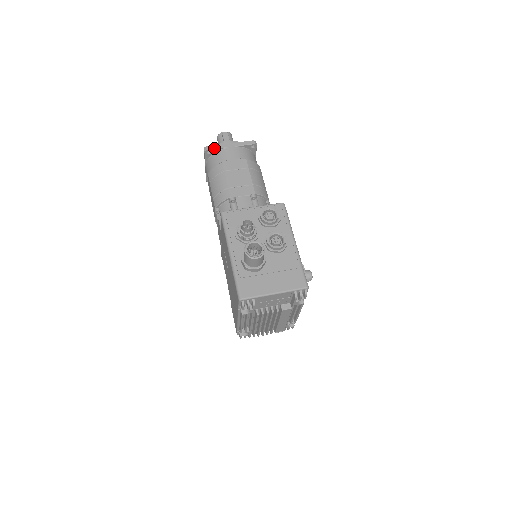
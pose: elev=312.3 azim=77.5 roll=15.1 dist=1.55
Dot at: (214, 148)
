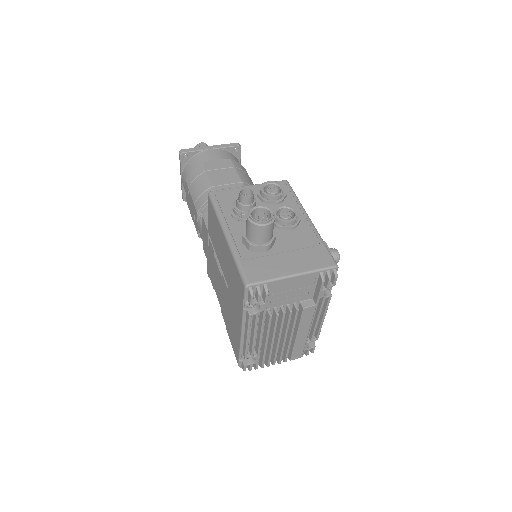
Dot at: (191, 151)
